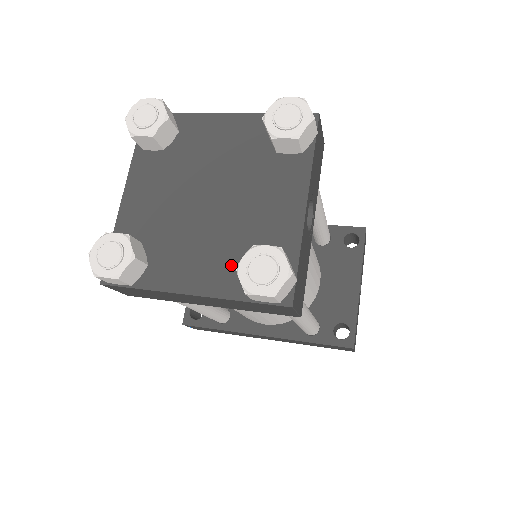
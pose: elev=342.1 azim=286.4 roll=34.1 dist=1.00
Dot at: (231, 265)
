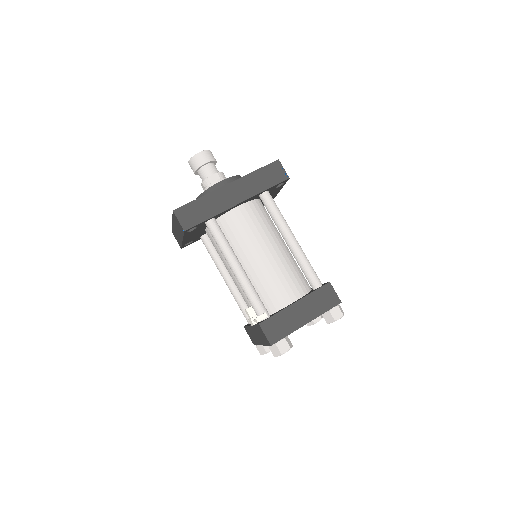
Dot at: occluded
